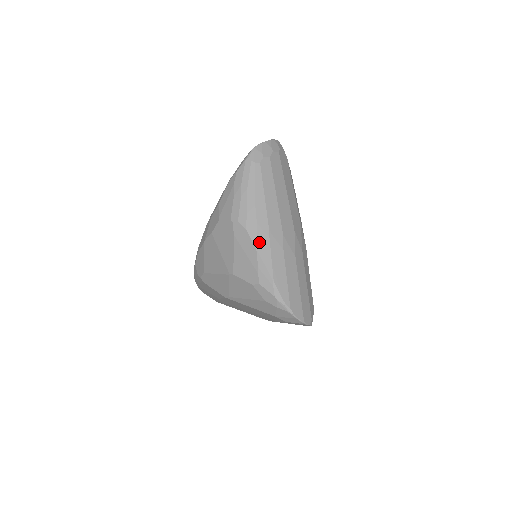
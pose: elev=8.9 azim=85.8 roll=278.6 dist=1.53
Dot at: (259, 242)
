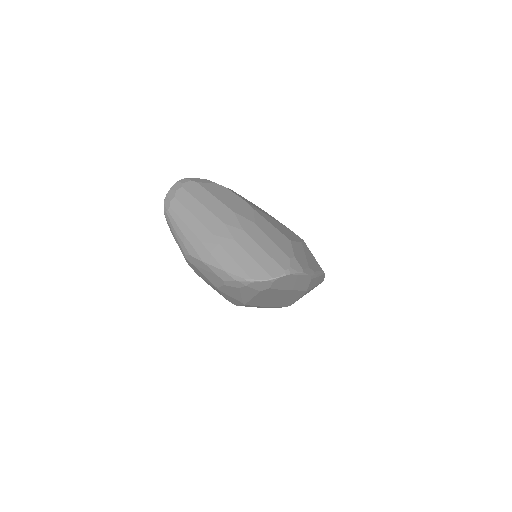
Dot at: (200, 255)
